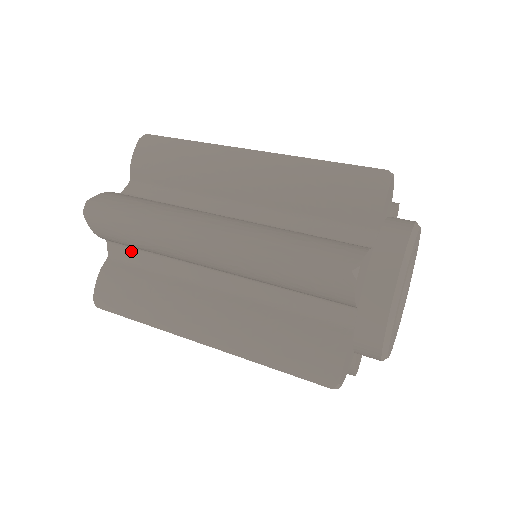
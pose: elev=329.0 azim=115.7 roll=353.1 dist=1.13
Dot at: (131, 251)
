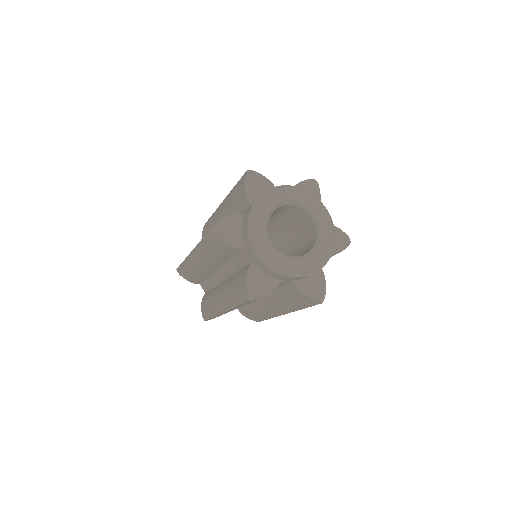
Dot at: (205, 283)
